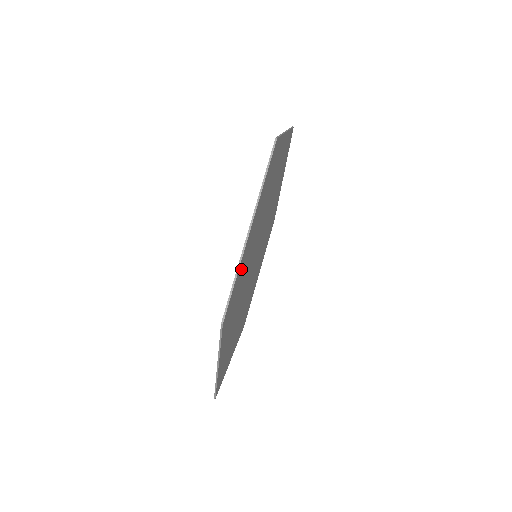
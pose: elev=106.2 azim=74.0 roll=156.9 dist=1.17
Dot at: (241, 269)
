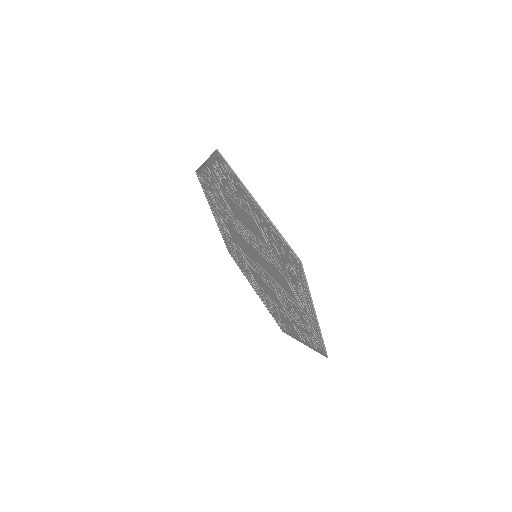
Dot at: (311, 323)
